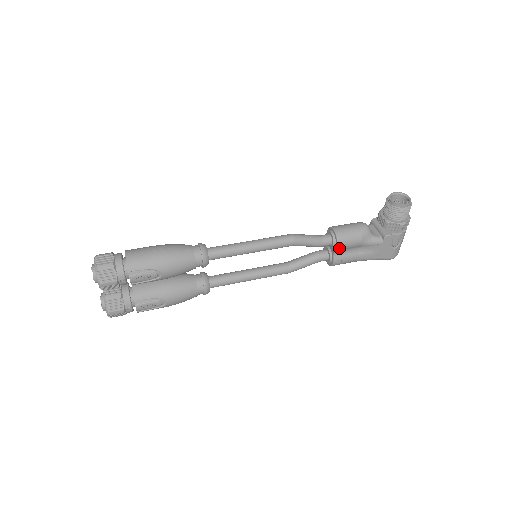
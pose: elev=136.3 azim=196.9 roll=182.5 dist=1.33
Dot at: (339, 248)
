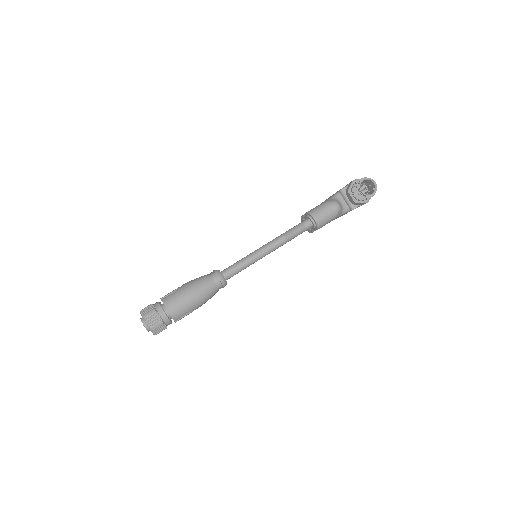
Dot at: occluded
